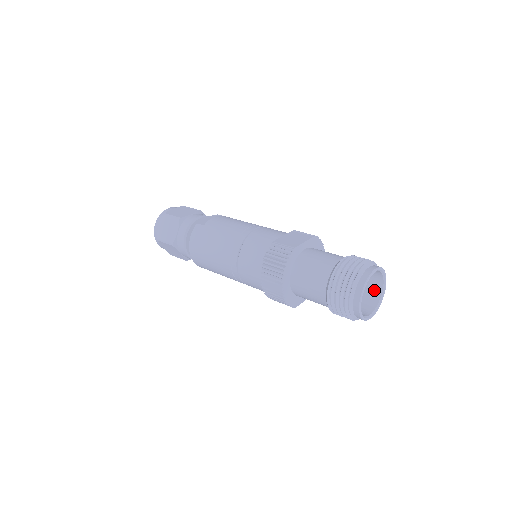
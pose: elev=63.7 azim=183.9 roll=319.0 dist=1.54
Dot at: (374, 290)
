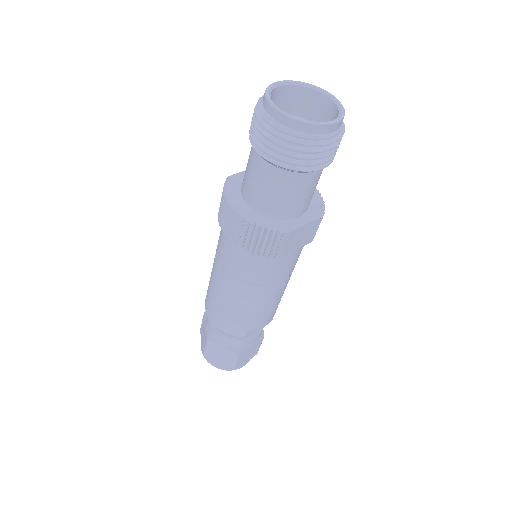
Dot at: (331, 116)
